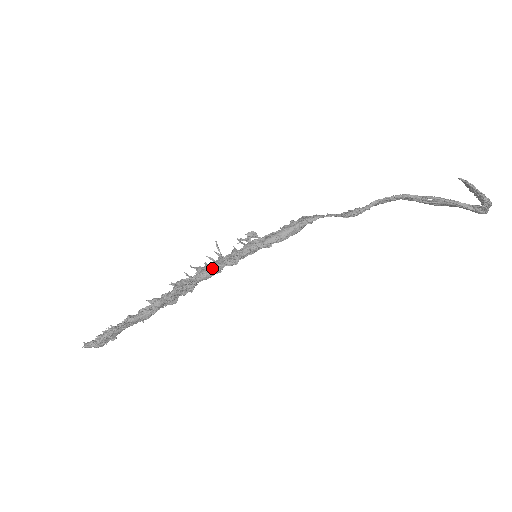
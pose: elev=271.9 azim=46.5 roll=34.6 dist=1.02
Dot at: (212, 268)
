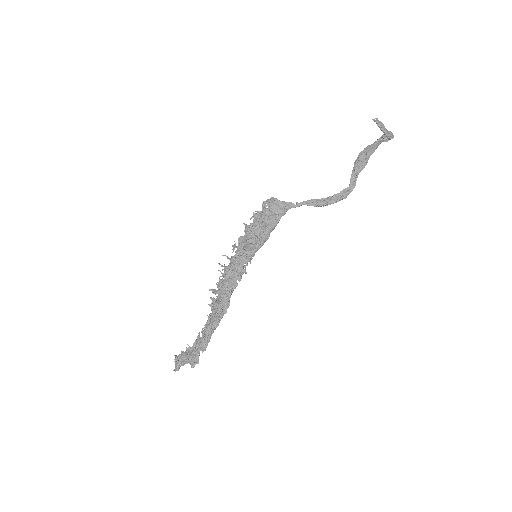
Dot at: (236, 286)
